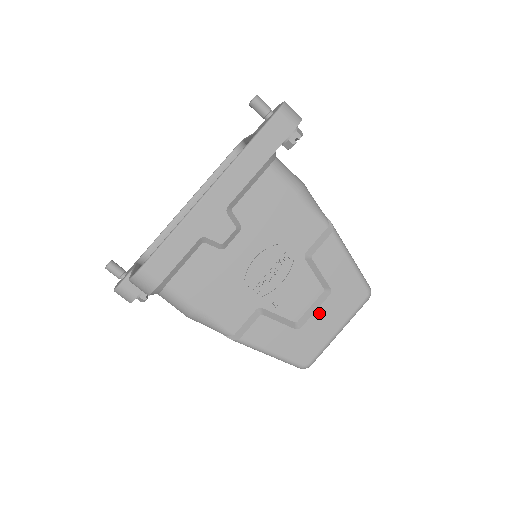
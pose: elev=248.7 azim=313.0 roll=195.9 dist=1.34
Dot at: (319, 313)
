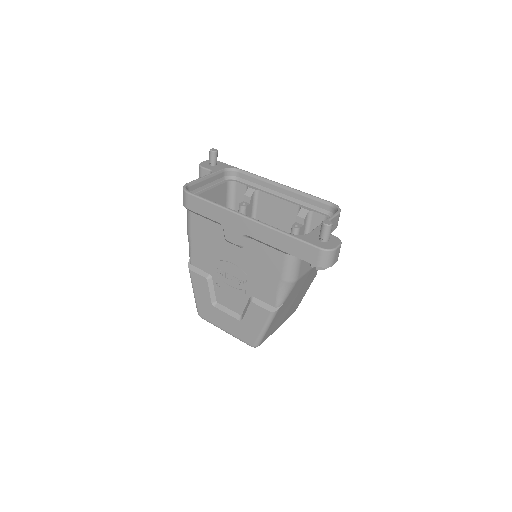
Dot at: (227, 316)
